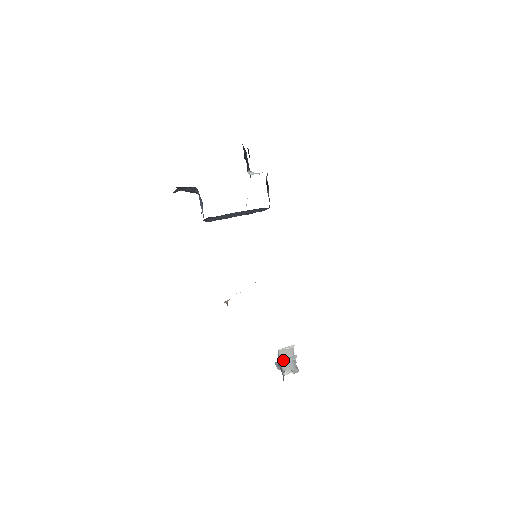
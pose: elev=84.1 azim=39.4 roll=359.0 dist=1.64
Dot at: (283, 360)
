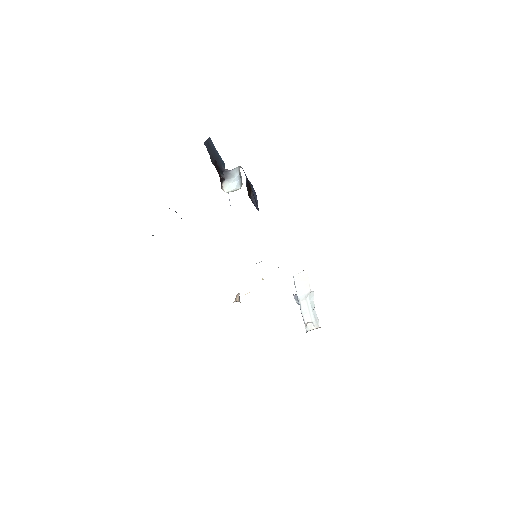
Dot at: (301, 300)
